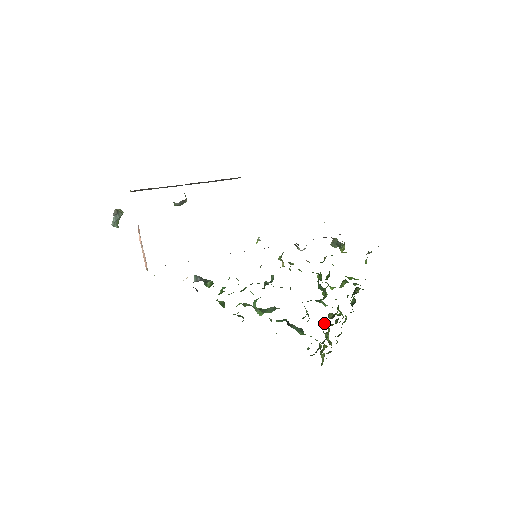
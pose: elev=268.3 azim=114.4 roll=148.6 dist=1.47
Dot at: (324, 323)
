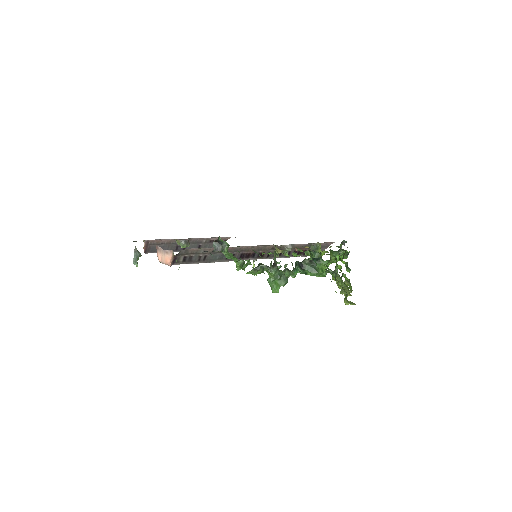
Dot at: occluded
